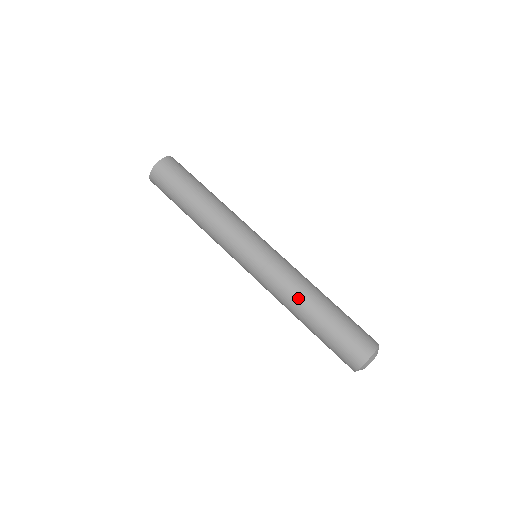
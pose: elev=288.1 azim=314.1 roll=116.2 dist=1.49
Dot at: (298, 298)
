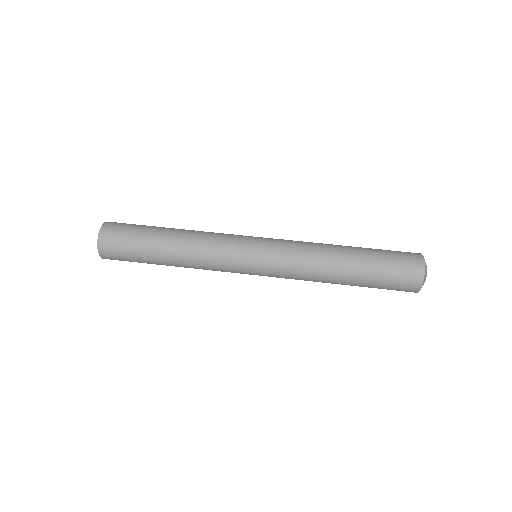
Dot at: (326, 249)
